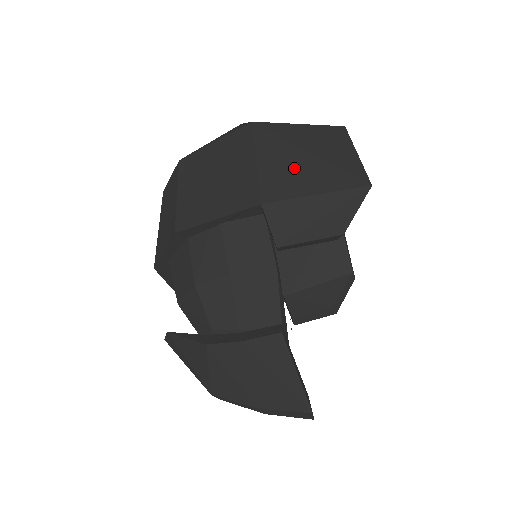
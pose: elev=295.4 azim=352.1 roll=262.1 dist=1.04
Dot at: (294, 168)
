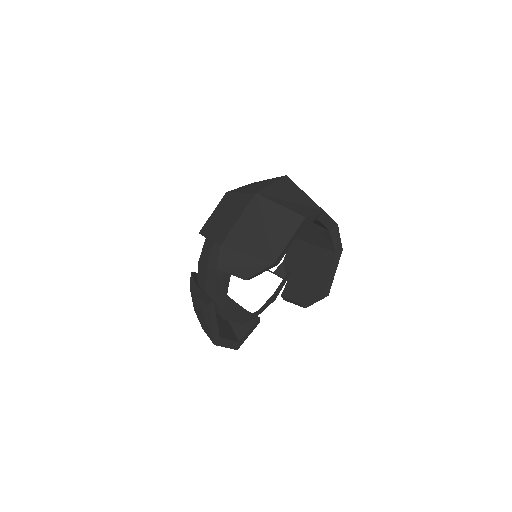
Dot at: (250, 233)
